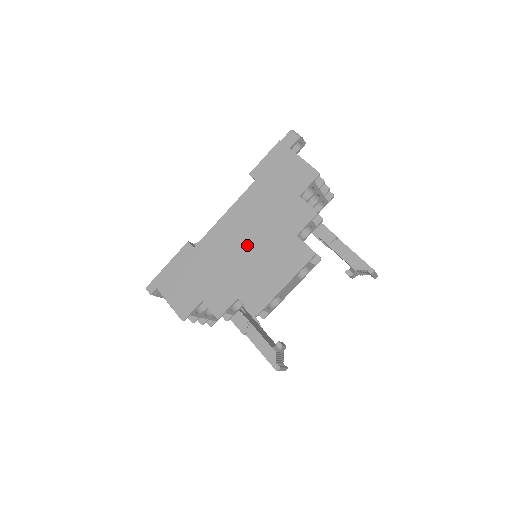
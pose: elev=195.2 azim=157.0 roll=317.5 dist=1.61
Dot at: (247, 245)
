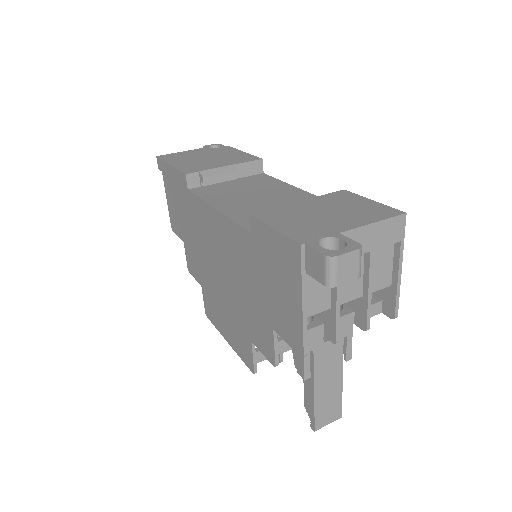
Dot at: (219, 270)
